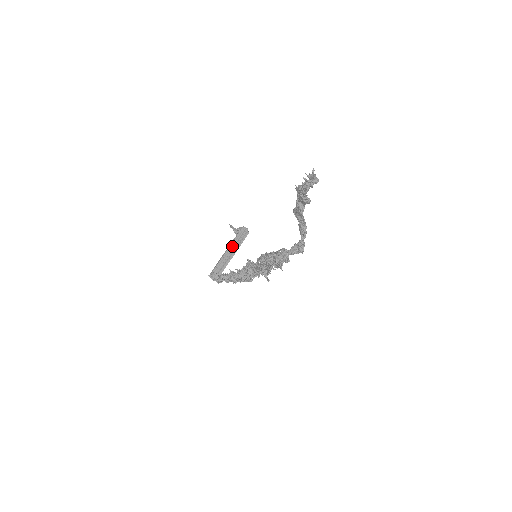
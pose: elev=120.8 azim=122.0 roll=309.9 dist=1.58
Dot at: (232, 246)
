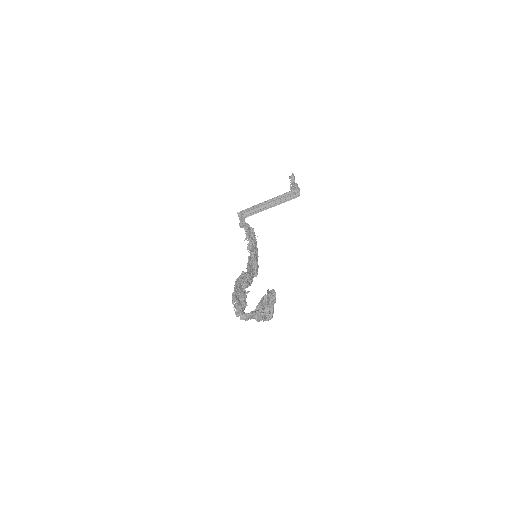
Dot at: (274, 200)
